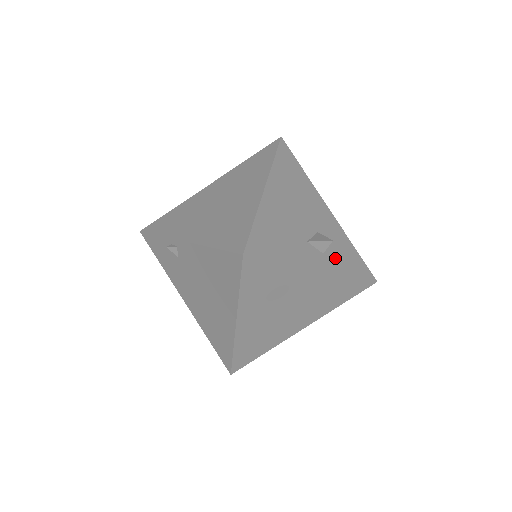
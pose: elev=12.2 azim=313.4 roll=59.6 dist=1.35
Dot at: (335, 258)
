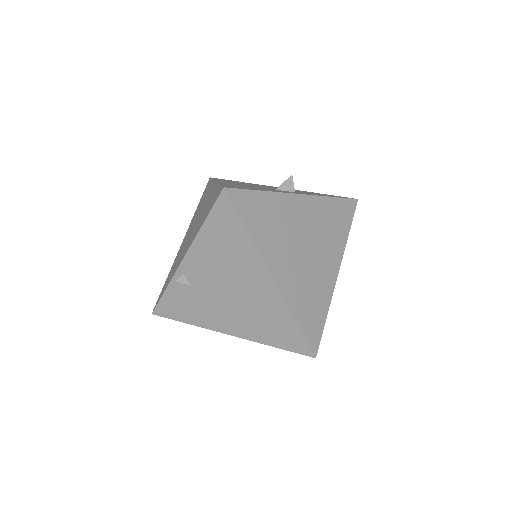
Dot at: occluded
